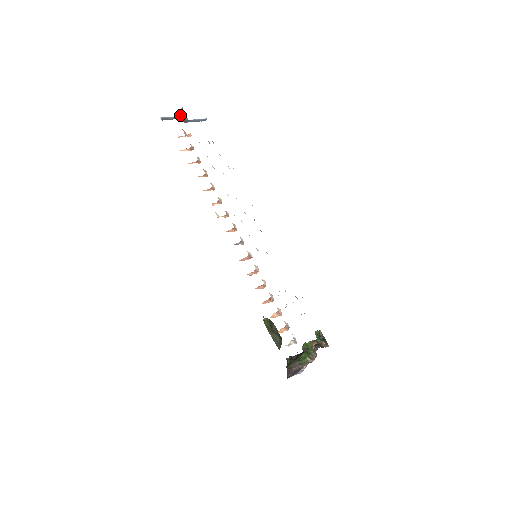
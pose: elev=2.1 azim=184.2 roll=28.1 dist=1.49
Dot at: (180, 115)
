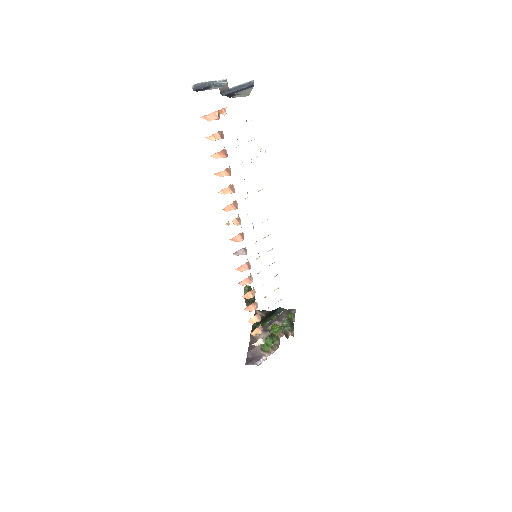
Dot at: occluded
